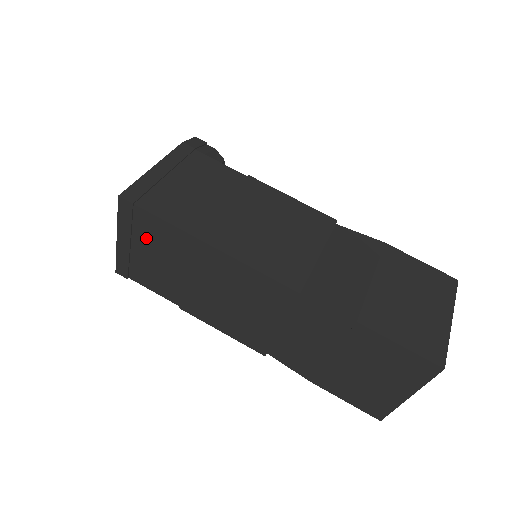
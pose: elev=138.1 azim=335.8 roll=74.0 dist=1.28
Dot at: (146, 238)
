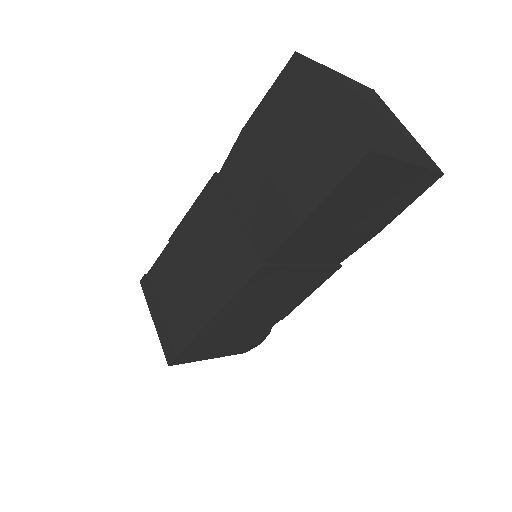
Dot at: (161, 292)
